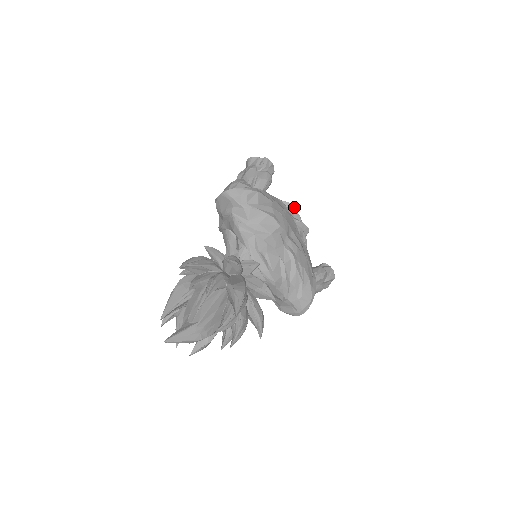
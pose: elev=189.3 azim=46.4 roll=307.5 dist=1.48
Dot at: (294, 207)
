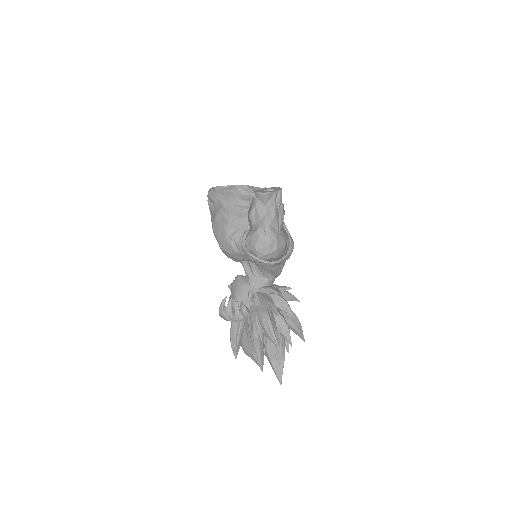
Dot at: occluded
